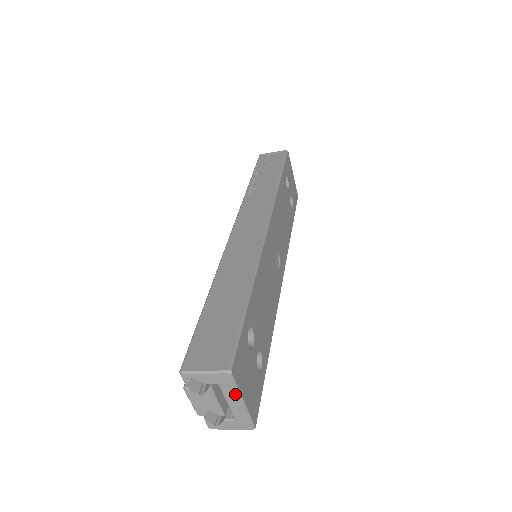
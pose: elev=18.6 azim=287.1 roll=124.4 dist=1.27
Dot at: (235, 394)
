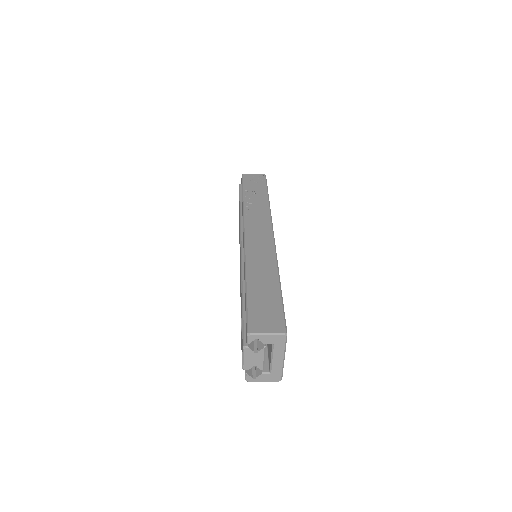
Dot at: (282, 352)
